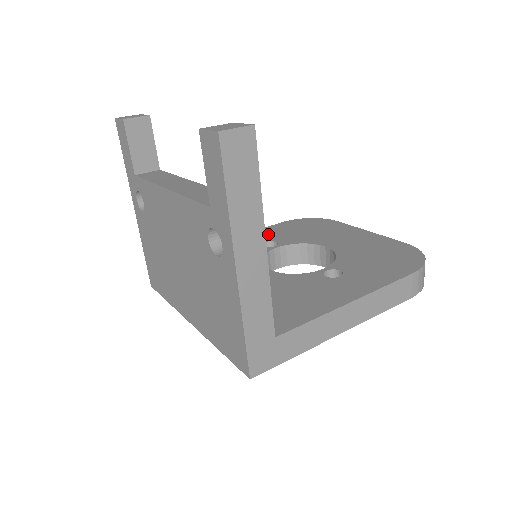
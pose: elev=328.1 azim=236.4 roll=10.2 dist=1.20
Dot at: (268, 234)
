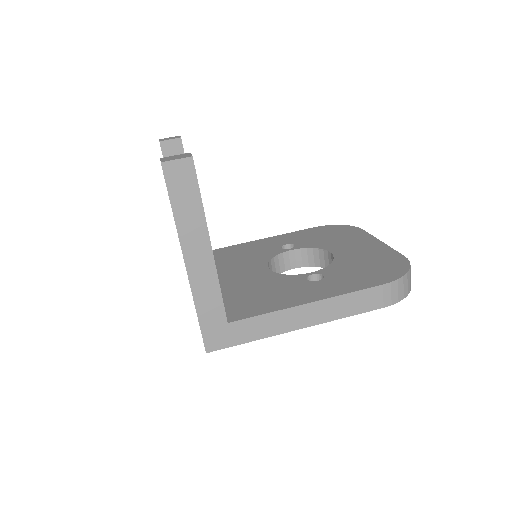
Dot at: (294, 237)
